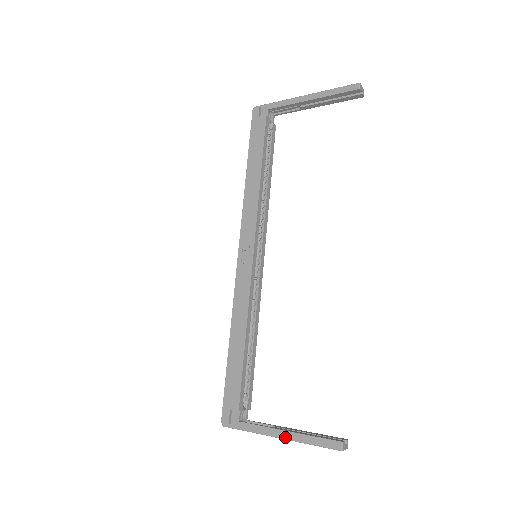
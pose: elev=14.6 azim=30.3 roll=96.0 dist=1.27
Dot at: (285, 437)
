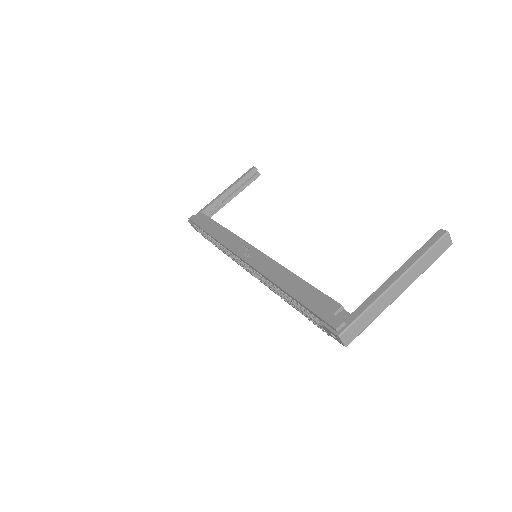
Dot at: (400, 274)
